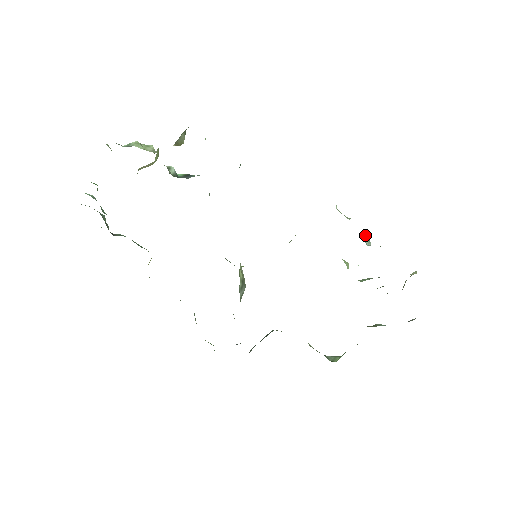
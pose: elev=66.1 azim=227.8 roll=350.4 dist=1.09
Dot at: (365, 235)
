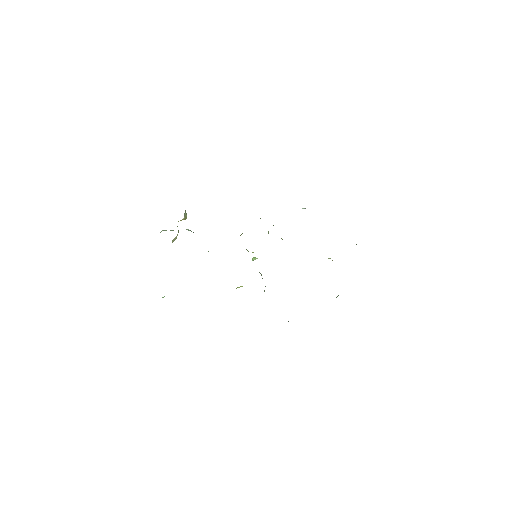
Dot at: occluded
